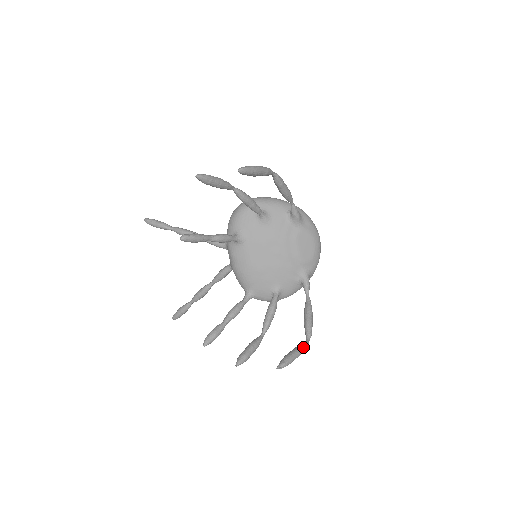
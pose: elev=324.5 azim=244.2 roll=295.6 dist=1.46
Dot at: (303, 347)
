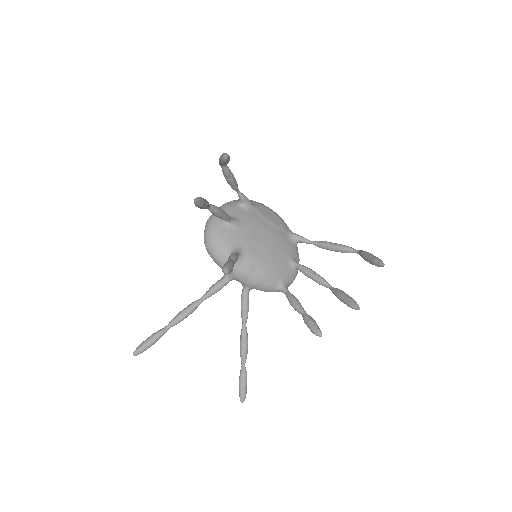
Dot at: (365, 252)
